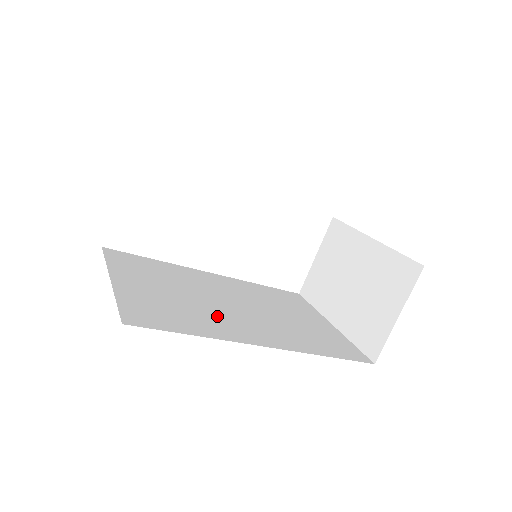
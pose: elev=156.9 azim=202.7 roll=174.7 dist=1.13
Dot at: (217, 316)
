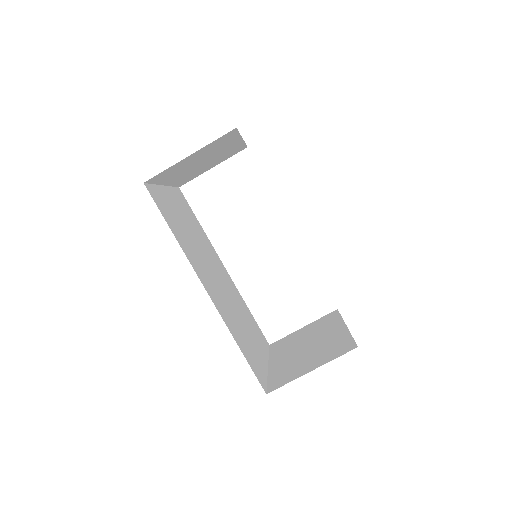
Dot at: (197, 256)
